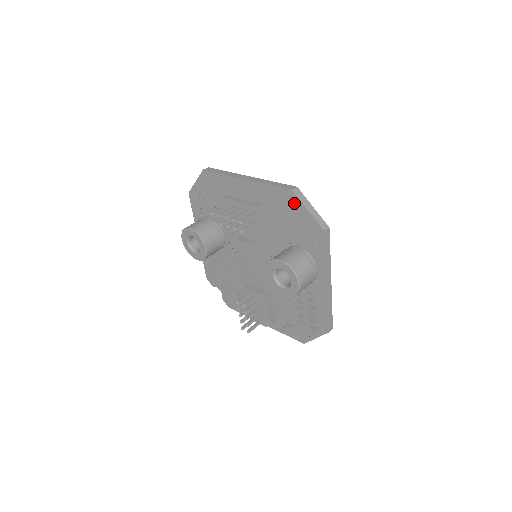
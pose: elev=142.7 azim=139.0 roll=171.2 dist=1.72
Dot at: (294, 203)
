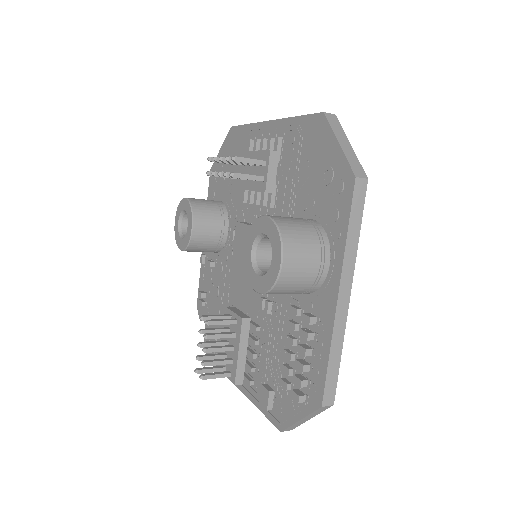
Dot at: (322, 136)
